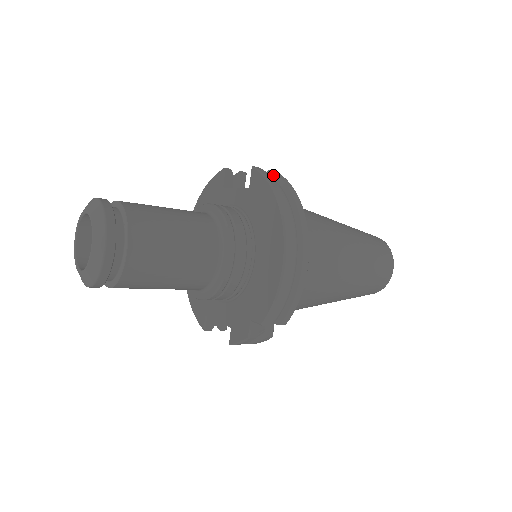
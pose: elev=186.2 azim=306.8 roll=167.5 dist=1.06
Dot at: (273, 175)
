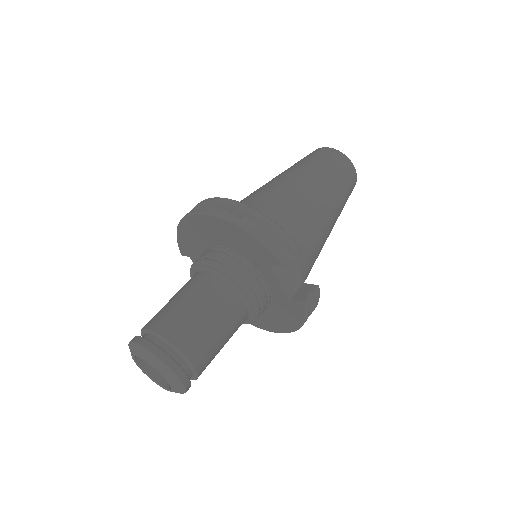
Dot at: (314, 298)
